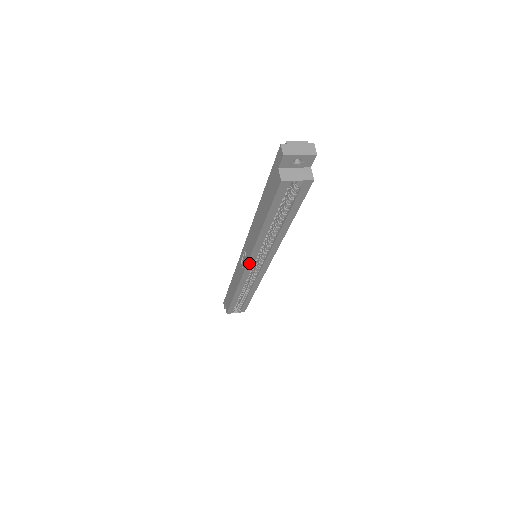
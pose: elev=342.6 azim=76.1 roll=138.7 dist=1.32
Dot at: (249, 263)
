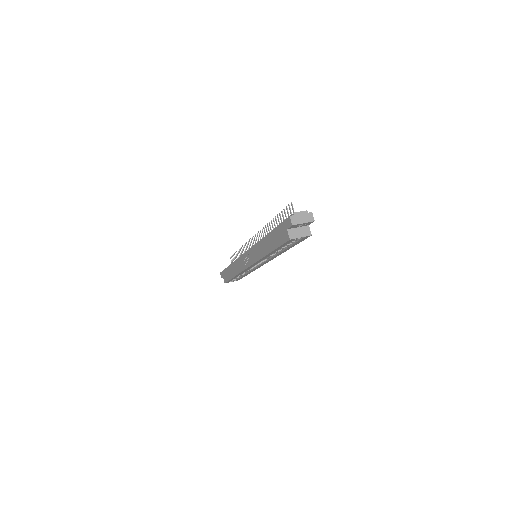
Dot at: (253, 265)
